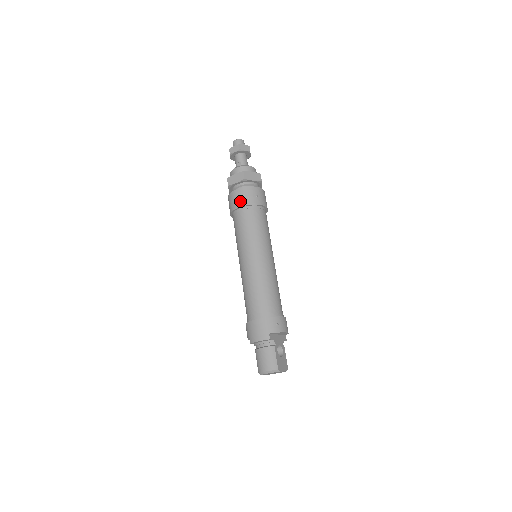
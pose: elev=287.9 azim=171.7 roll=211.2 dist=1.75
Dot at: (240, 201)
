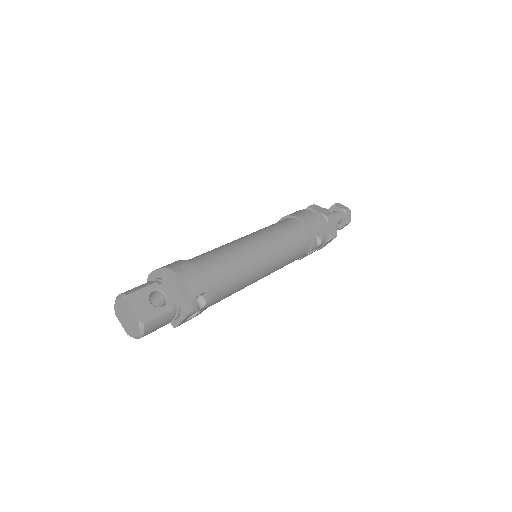
Dot at: occluded
